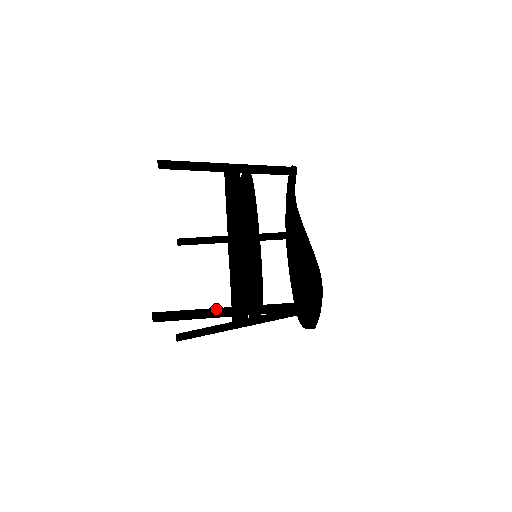
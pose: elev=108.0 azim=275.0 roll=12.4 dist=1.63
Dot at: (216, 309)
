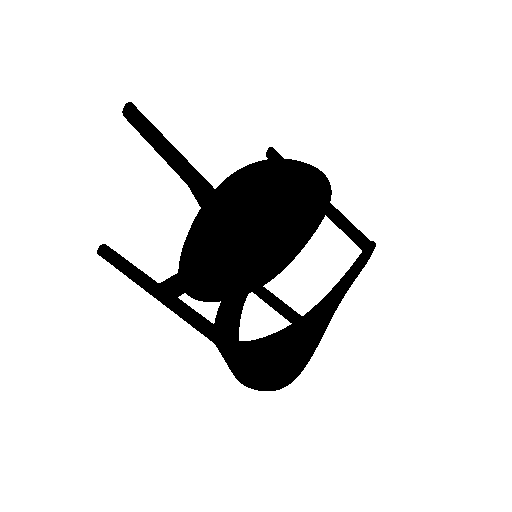
Dot at: occluded
